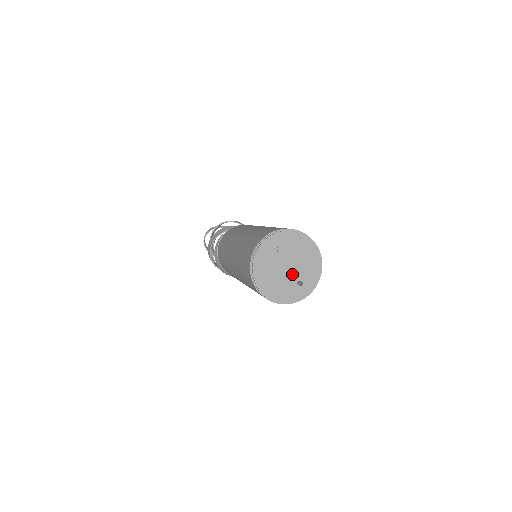
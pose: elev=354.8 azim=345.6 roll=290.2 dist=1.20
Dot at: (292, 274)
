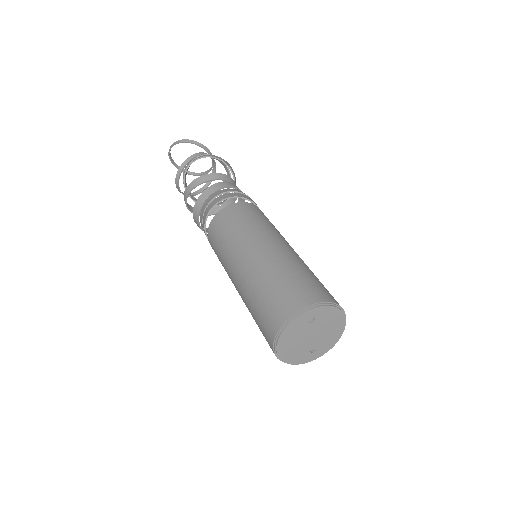
Dot at: (311, 342)
